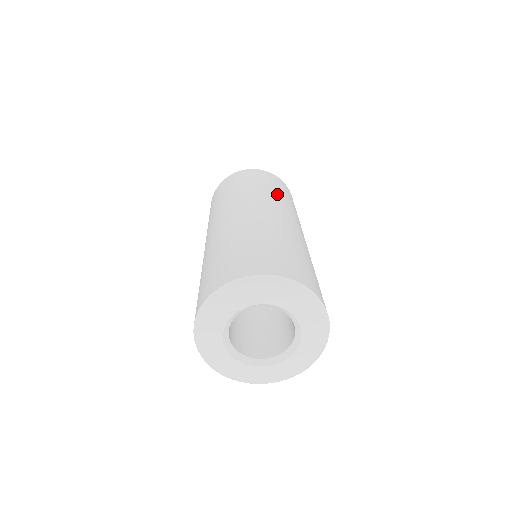
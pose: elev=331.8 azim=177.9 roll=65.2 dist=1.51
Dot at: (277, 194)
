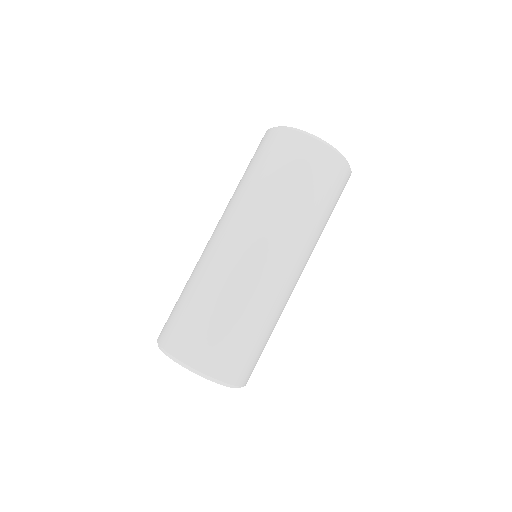
Dot at: (296, 209)
